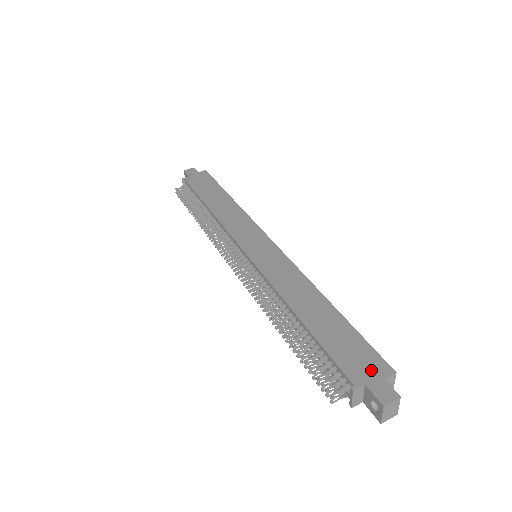
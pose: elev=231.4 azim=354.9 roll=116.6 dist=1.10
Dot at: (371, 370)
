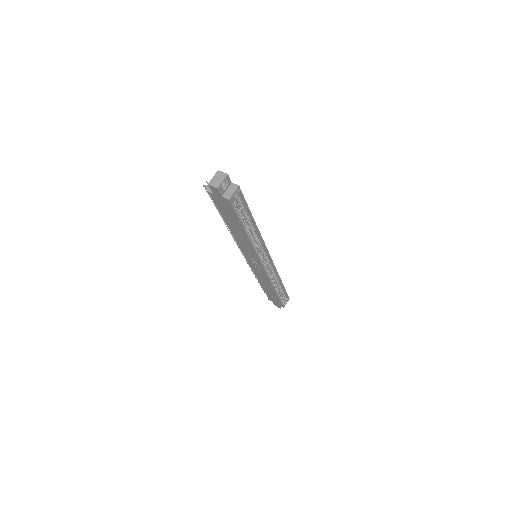
Dot at: occluded
